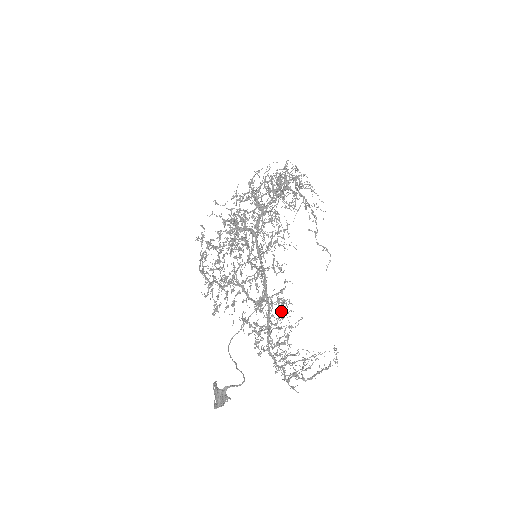
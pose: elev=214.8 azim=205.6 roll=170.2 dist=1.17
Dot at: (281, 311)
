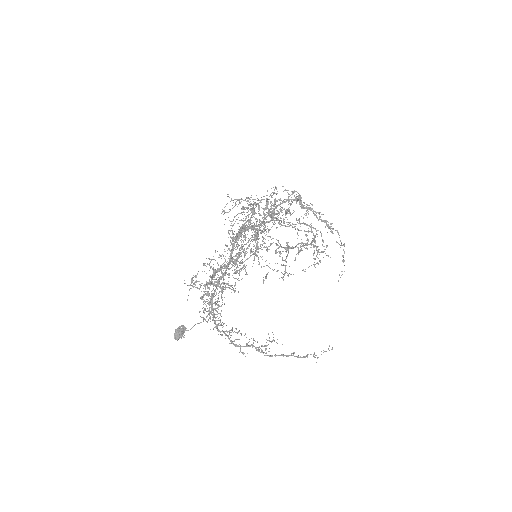
Dot at: occluded
